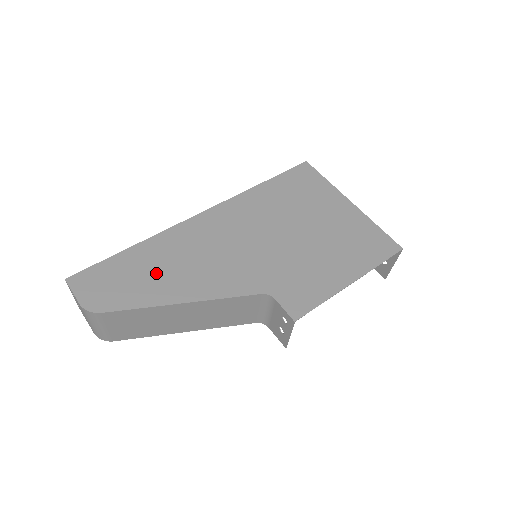
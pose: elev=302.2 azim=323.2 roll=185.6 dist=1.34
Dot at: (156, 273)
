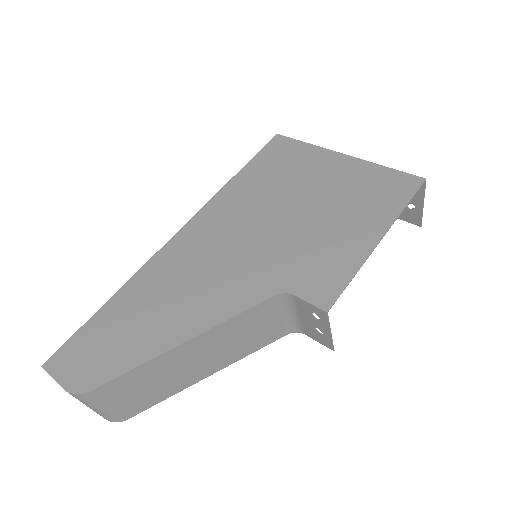
Dot at: (144, 319)
